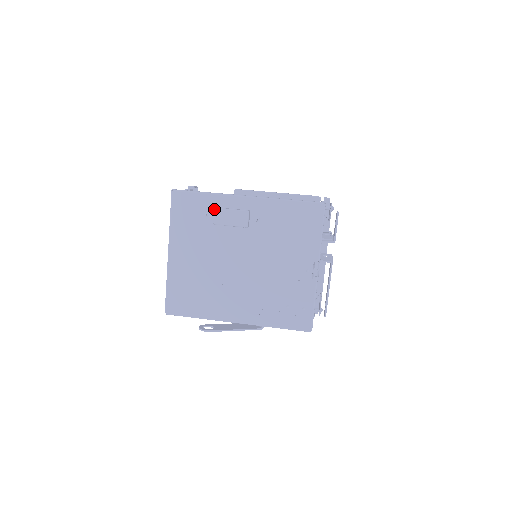
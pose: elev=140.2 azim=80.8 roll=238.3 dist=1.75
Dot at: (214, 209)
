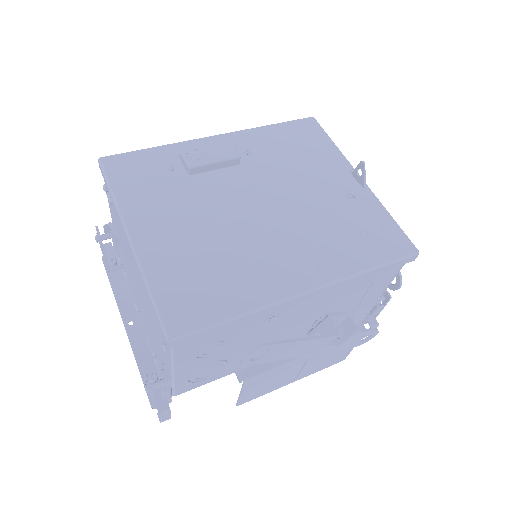
Dot at: occluded
